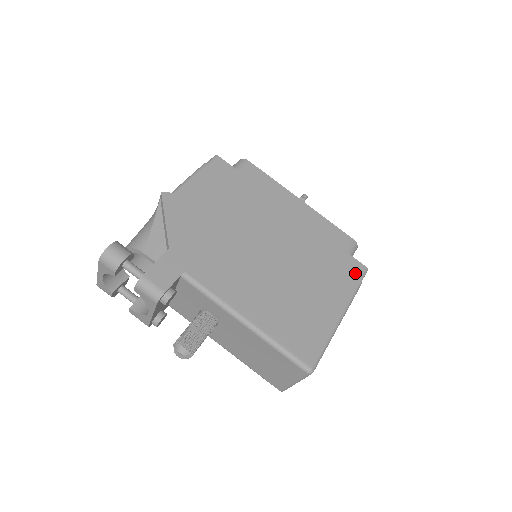
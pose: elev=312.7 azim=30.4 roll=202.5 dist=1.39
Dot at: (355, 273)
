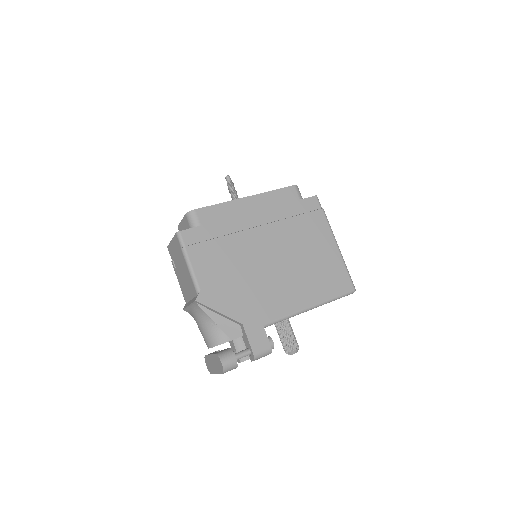
Dot at: (316, 208)
